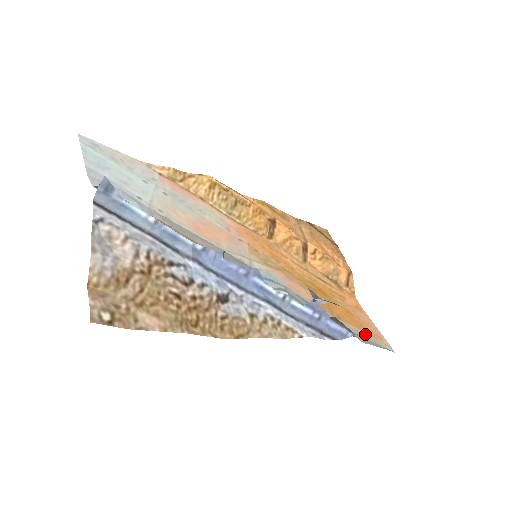
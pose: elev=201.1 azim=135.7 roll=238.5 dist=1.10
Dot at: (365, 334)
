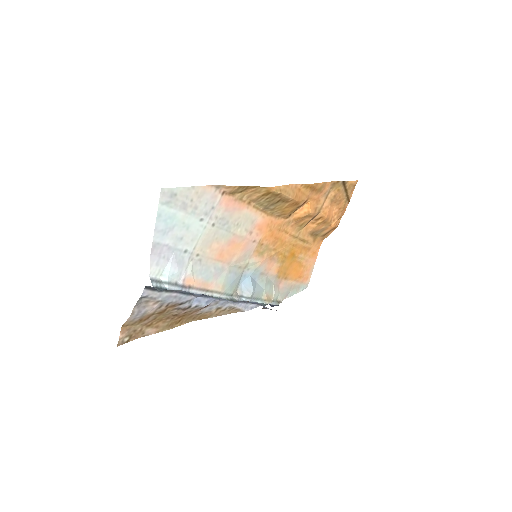
Dot at: (296, 284)
